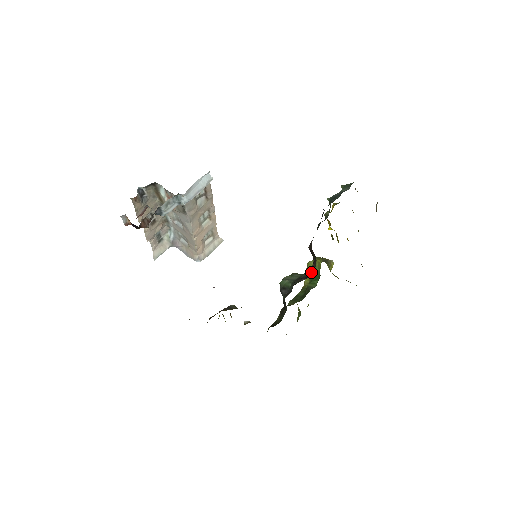
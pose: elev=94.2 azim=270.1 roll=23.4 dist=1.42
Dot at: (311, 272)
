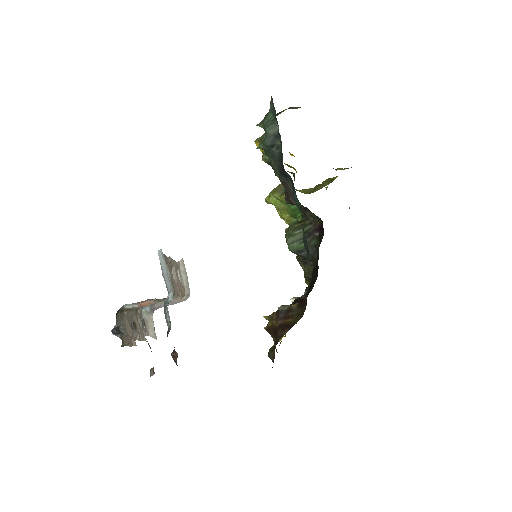
Dot at: (314, 221)
